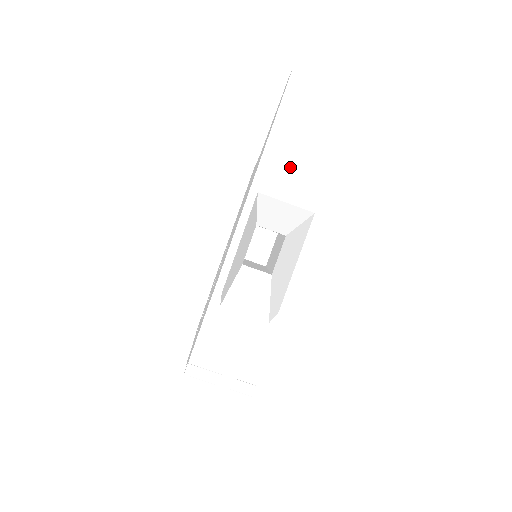
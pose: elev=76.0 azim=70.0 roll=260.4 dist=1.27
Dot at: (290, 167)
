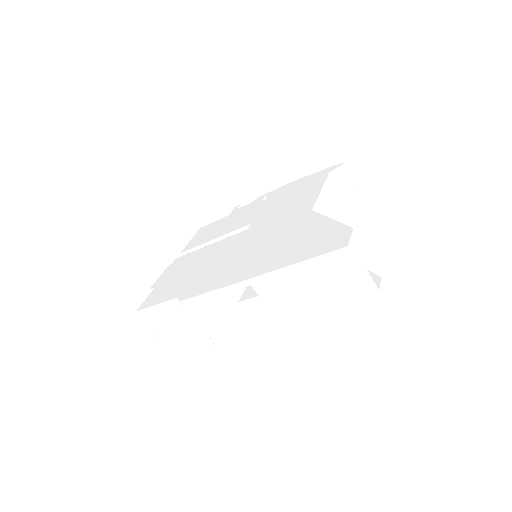
Dot at: (286, 292)
